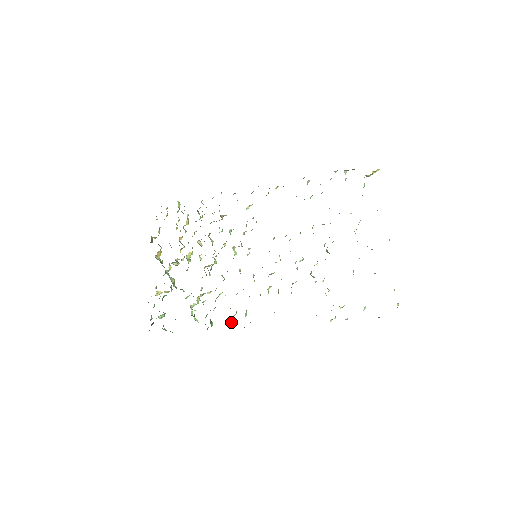
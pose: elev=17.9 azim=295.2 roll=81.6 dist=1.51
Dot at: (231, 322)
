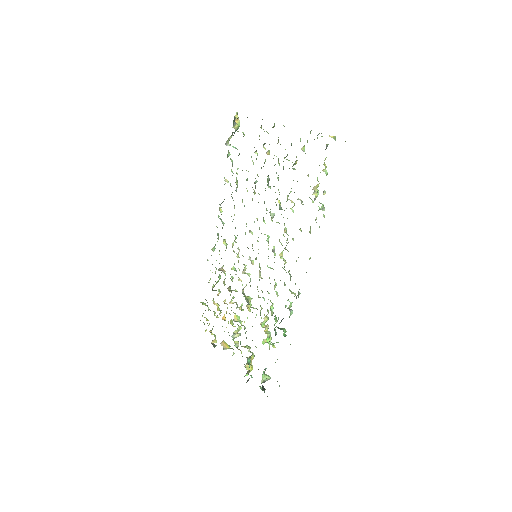
Dot at: (290, 310)
